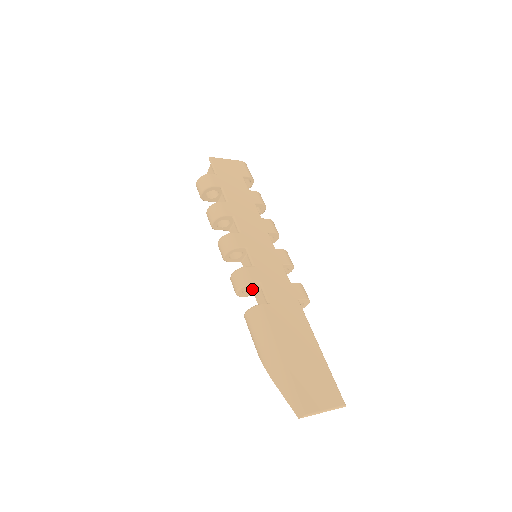
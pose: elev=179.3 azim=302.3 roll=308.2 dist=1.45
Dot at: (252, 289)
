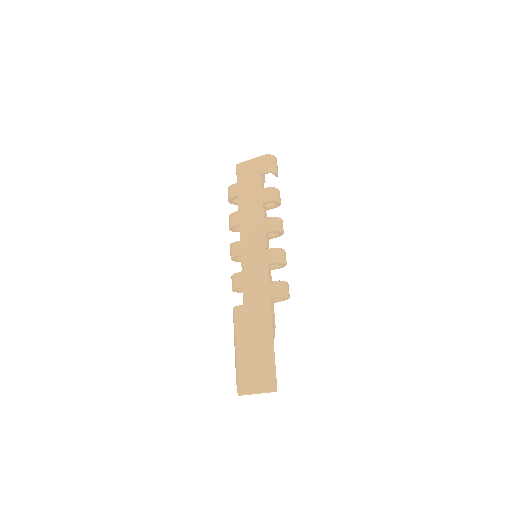
Dot at: occluded
